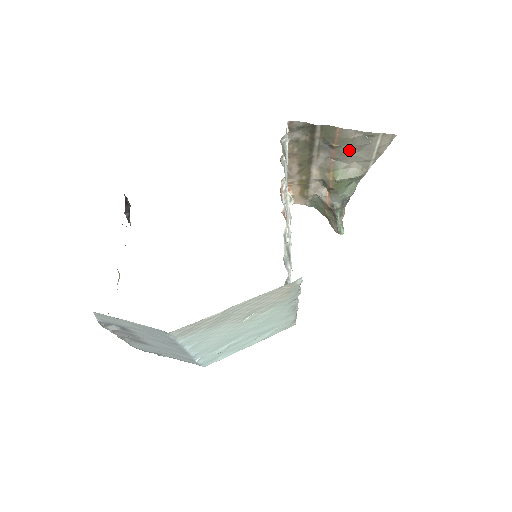
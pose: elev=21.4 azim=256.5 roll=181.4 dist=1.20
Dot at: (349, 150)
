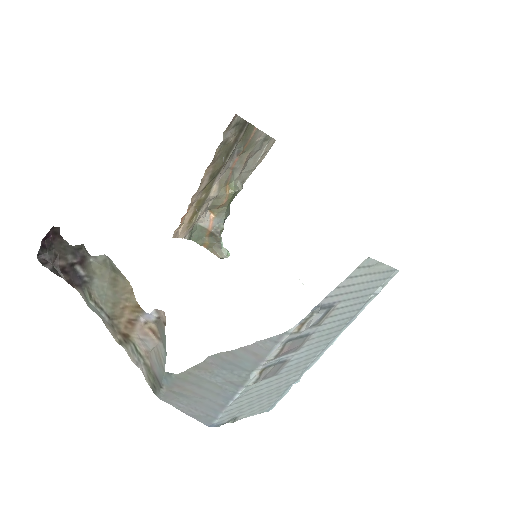
Dot at: (247, 157)
